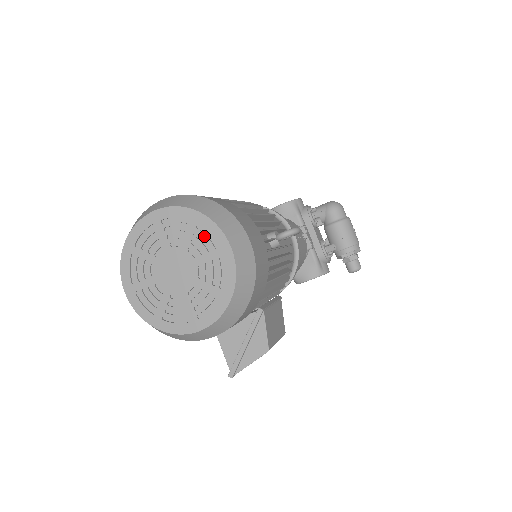
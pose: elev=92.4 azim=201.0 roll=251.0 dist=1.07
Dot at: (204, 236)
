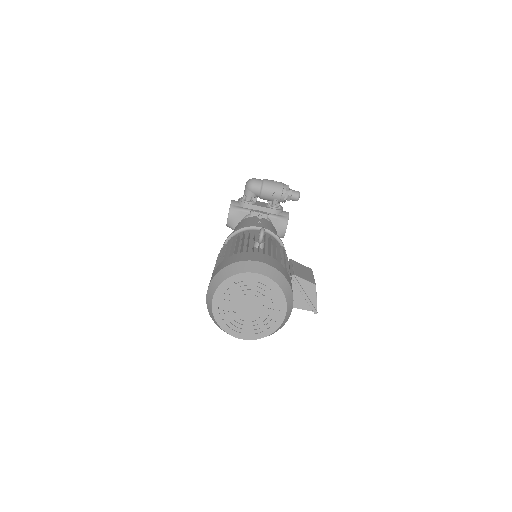
Dot at: (242, 283)
